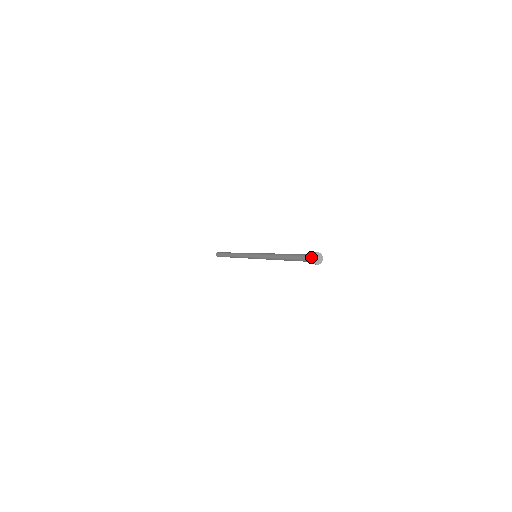
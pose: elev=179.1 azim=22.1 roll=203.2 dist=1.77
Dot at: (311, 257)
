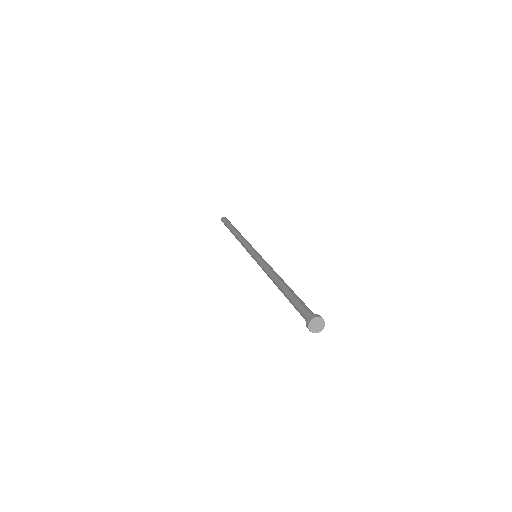
Dot at: (313, 317)
